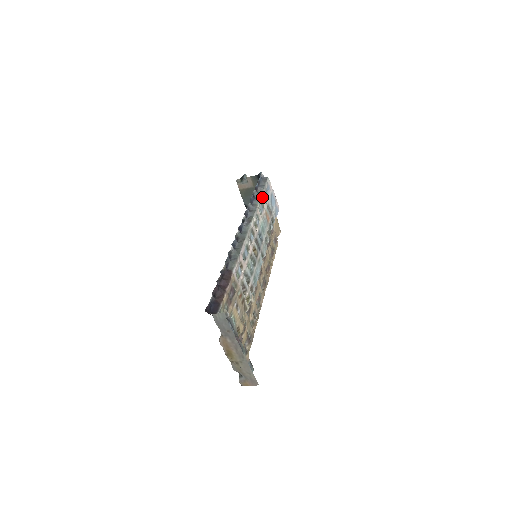
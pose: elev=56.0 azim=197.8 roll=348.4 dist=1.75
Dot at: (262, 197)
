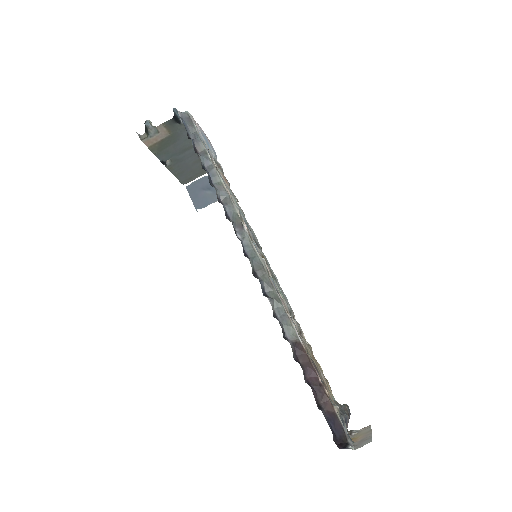
Dot at: (210, 159)
